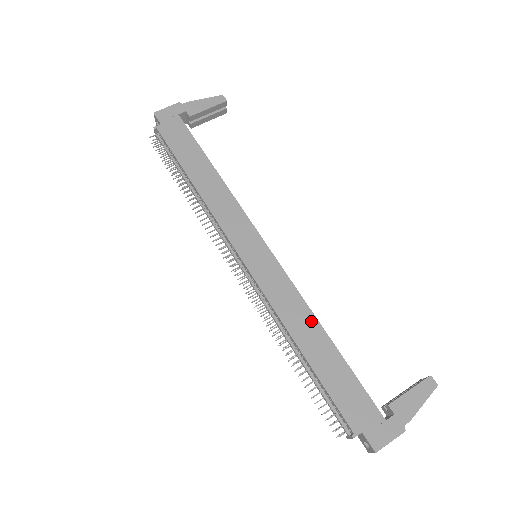
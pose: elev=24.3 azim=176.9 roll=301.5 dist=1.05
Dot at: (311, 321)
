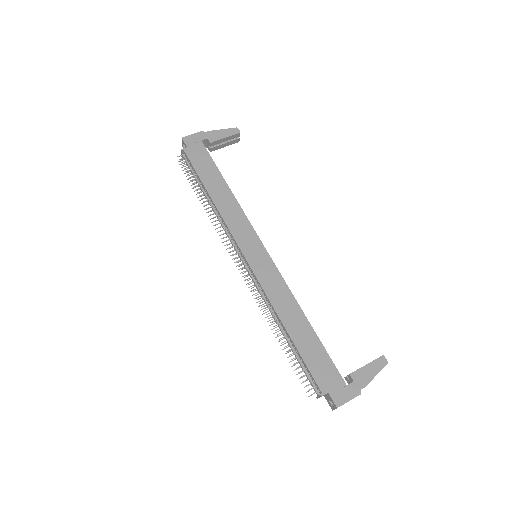
Dot at: (295, 308)
